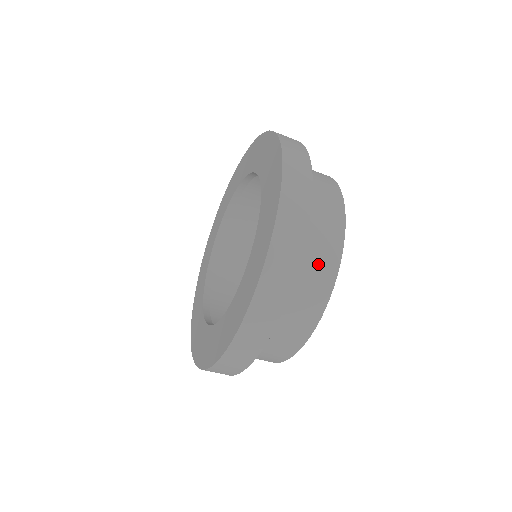
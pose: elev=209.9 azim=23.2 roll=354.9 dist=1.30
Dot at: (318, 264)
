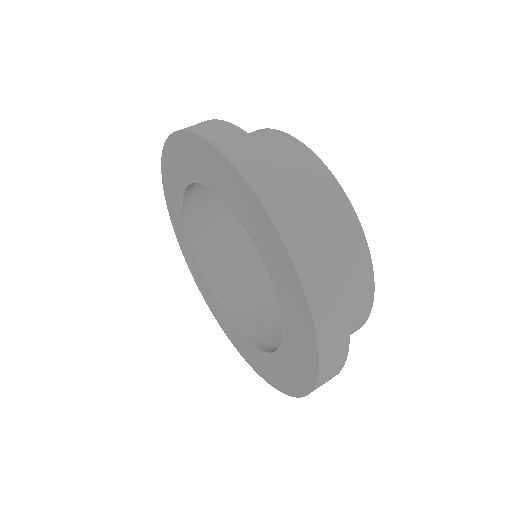
Dot at: occluded
